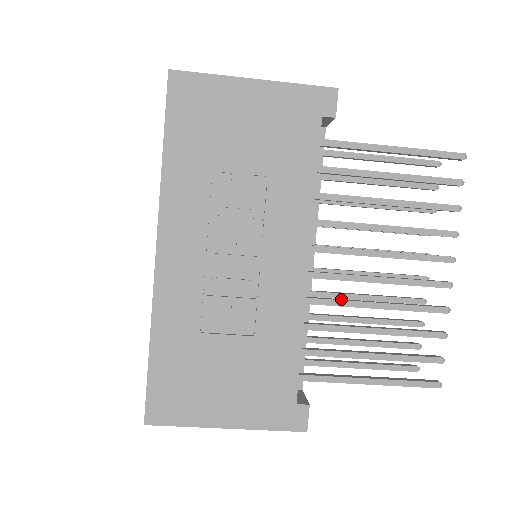
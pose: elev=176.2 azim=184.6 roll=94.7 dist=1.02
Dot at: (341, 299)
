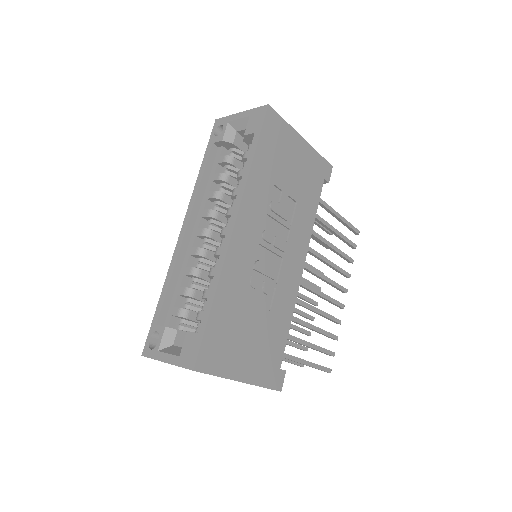
Dot at: (301, 301)
